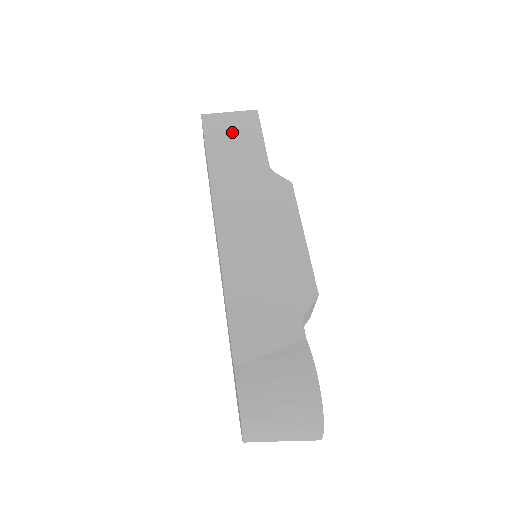
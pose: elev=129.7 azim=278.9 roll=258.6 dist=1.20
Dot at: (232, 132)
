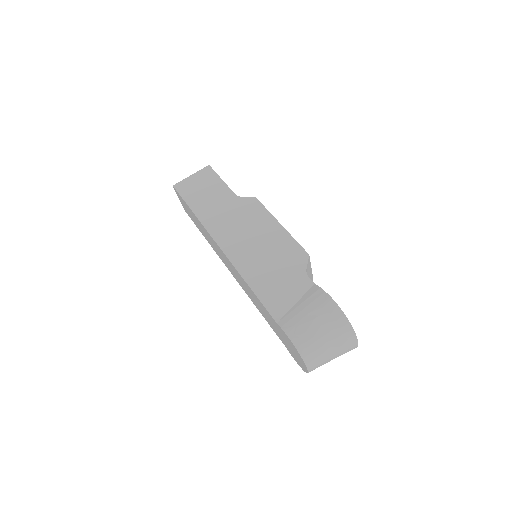
Dot at: (199, 186)
